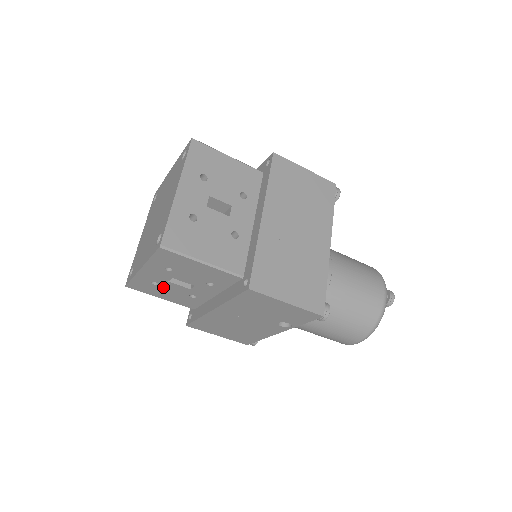
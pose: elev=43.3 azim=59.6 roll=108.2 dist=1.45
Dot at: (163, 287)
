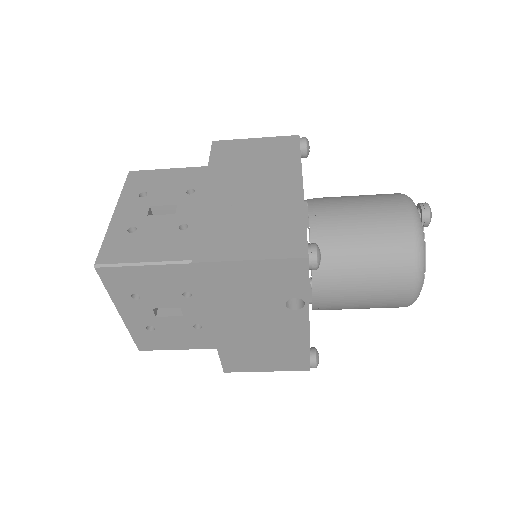
Dot at: (163, 329)
